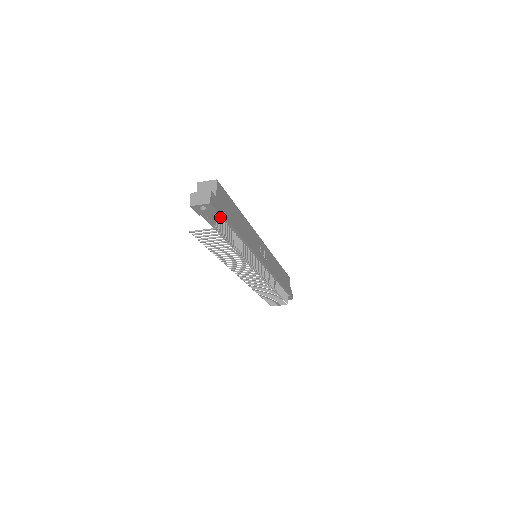
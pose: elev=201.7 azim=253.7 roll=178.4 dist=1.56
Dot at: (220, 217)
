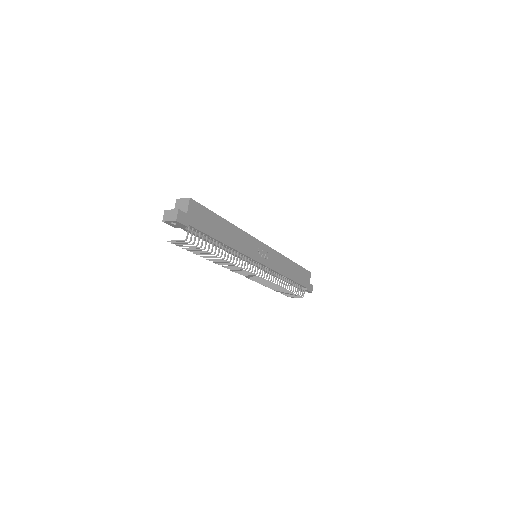
Dot at: (195, 229)
